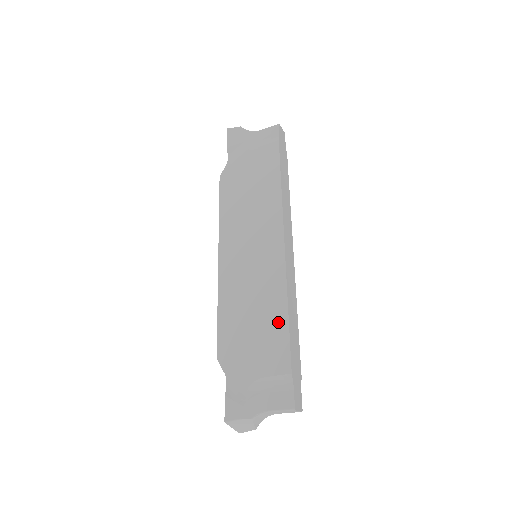
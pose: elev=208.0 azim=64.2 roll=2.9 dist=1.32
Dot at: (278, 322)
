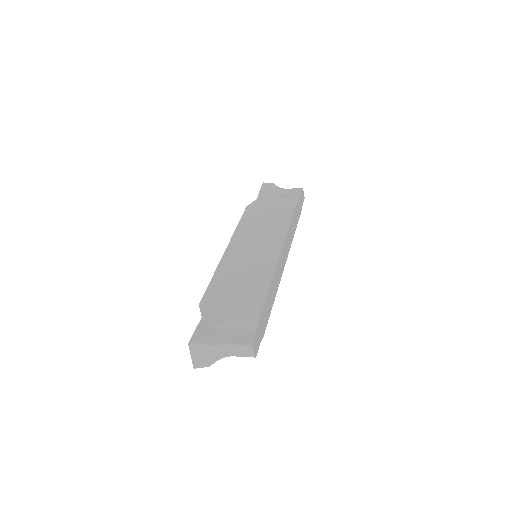
Dot at: (260, 290)
